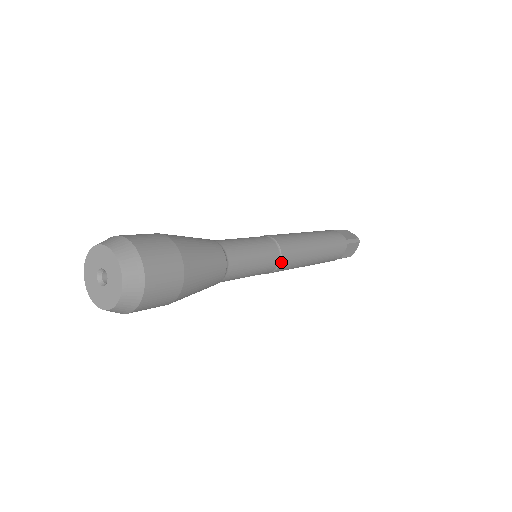
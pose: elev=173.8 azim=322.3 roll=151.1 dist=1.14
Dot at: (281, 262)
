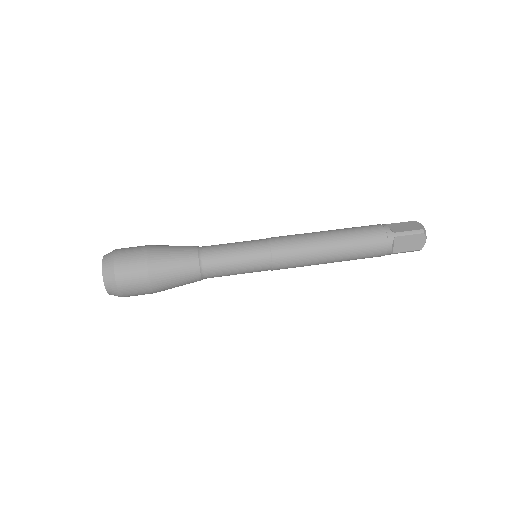
Dot at: (274, 260)
